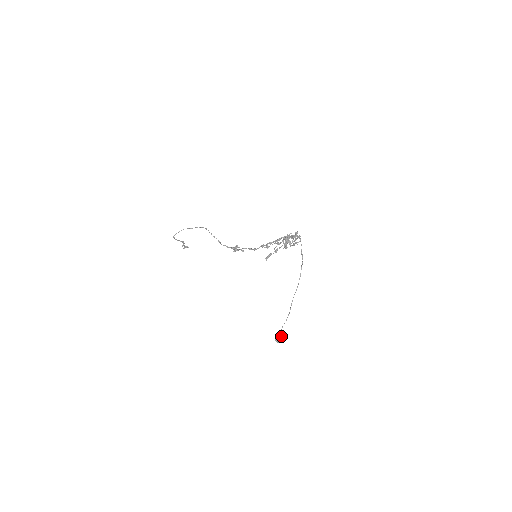
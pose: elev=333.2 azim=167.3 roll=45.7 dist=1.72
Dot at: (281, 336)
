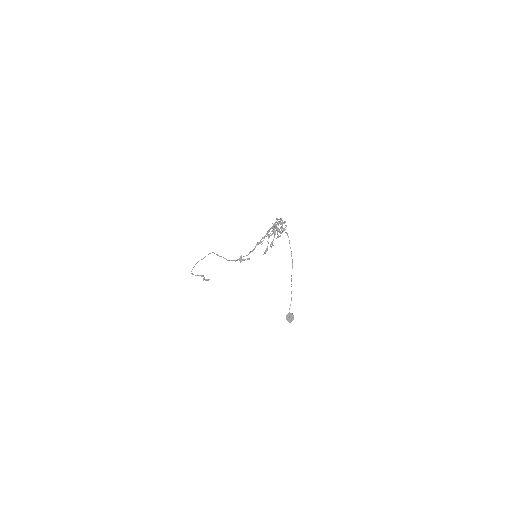
Dot at: (291, 315)
